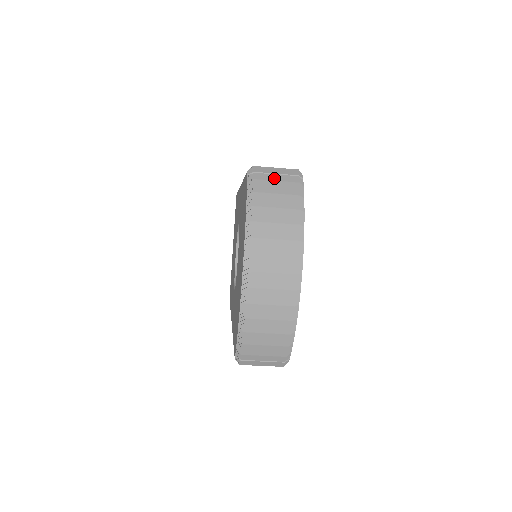
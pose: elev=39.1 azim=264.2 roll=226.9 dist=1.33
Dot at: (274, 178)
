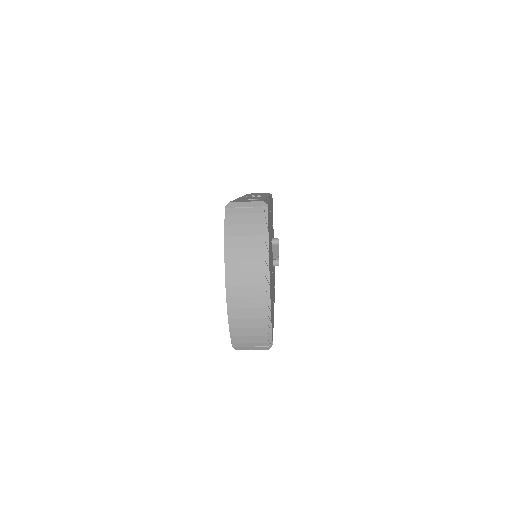
Dot at: (244, 211)
